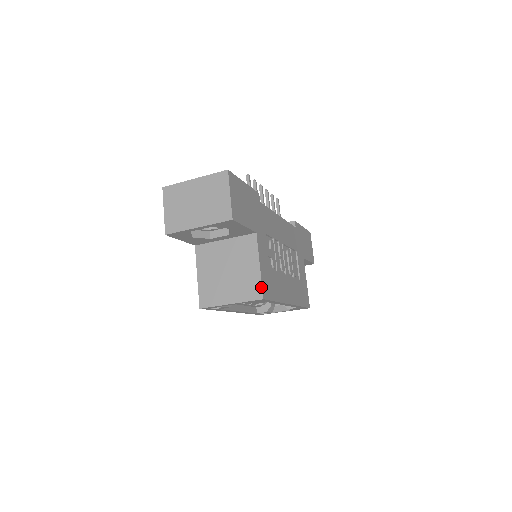
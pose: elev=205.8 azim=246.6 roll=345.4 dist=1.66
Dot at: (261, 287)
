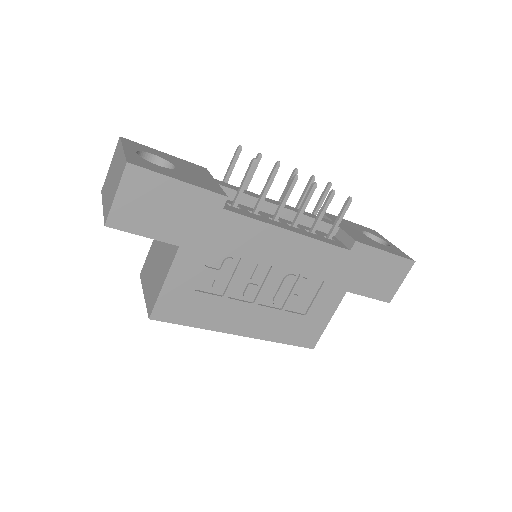
Dot at: (153, 306)
